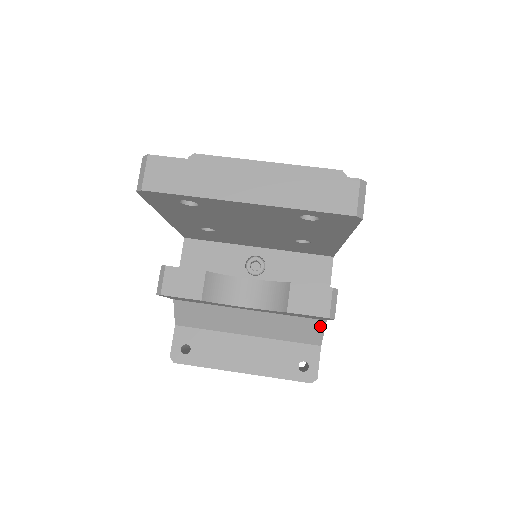
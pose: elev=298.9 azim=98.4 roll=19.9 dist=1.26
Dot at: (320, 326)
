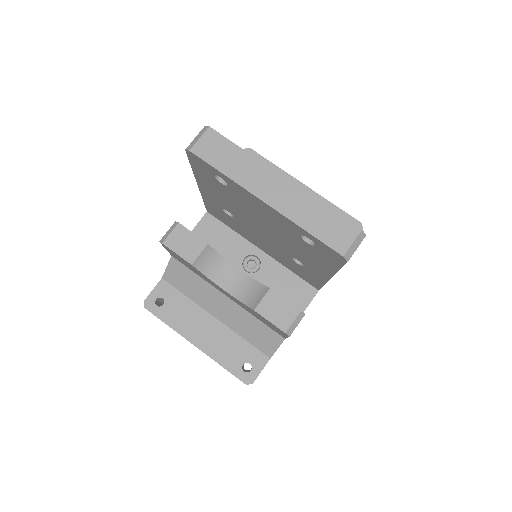
Dot at: (278, 341)
